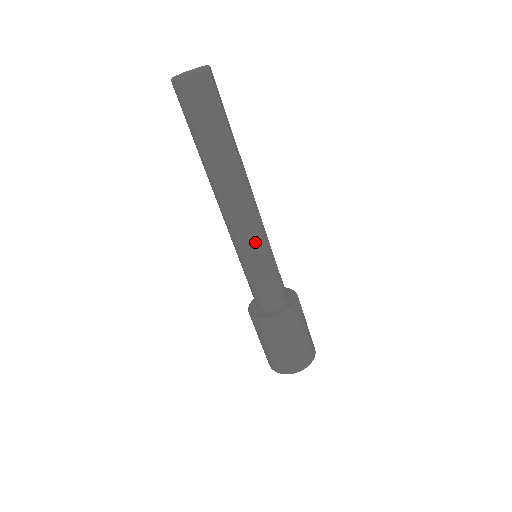
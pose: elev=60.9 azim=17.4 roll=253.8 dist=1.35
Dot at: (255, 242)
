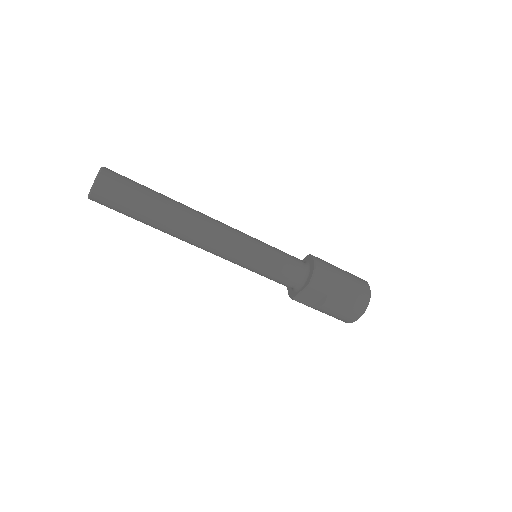
Dot at: (237, 258)
